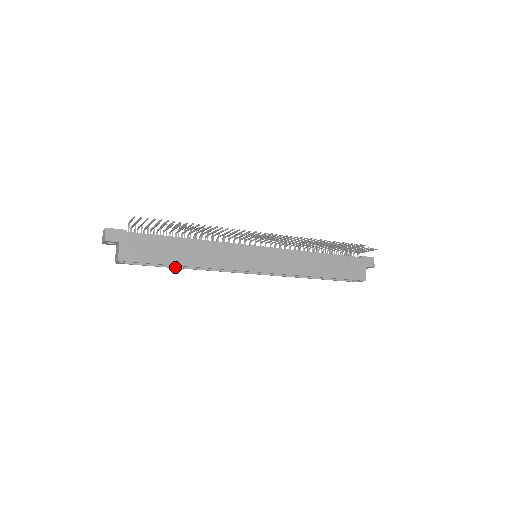
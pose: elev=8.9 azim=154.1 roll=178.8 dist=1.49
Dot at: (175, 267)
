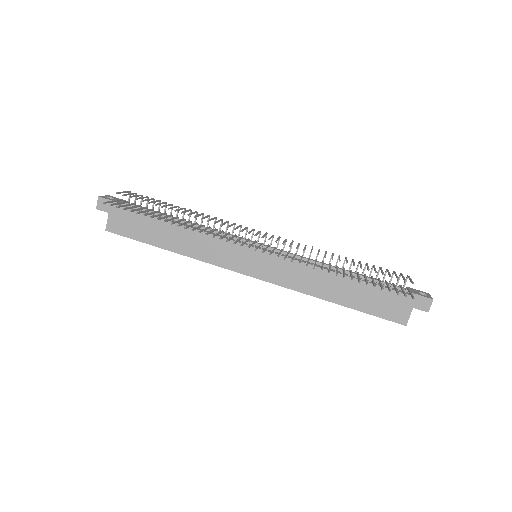
Dot at: occluded
